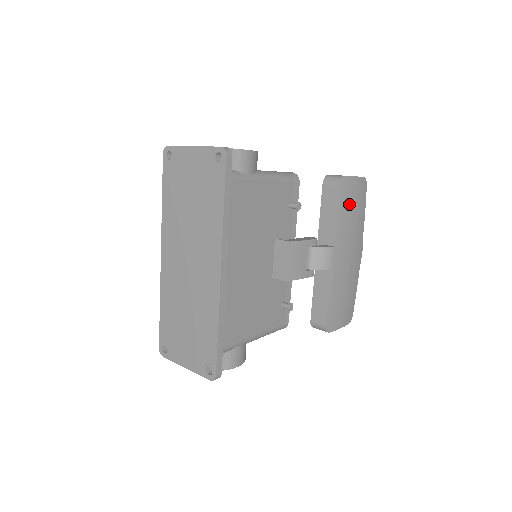
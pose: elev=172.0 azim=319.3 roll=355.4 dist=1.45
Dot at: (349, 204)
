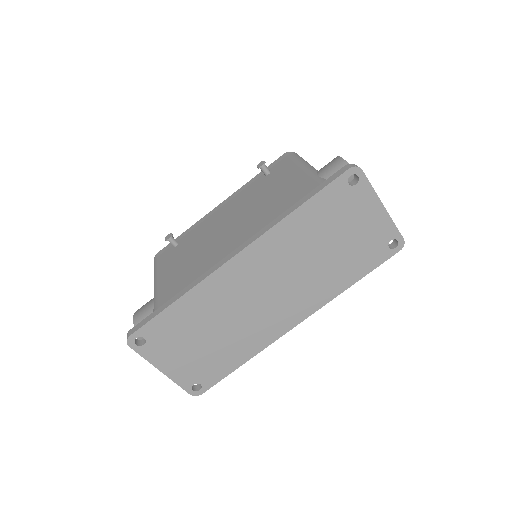
Dot at: occluded
